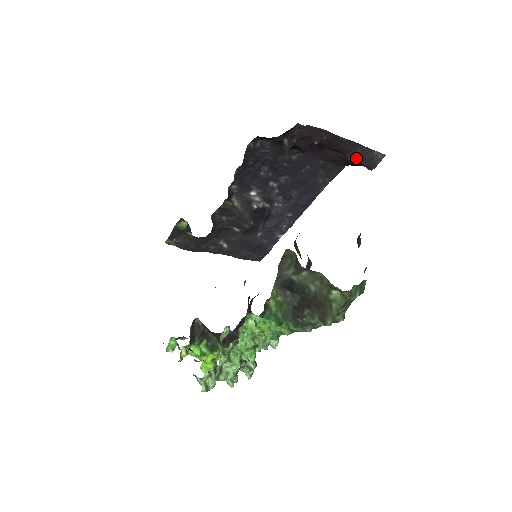
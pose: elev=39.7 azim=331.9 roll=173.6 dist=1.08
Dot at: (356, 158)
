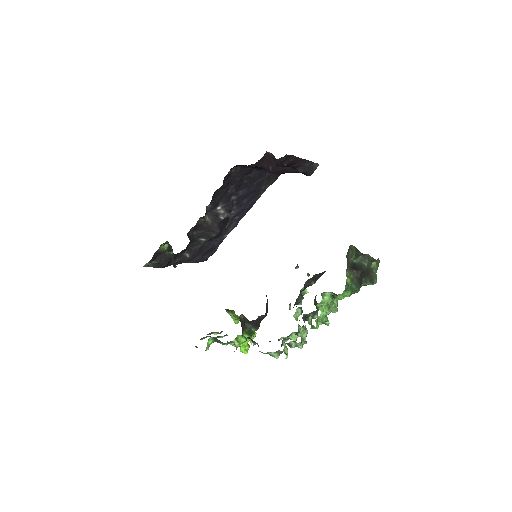
Dot at: (304, 170)
